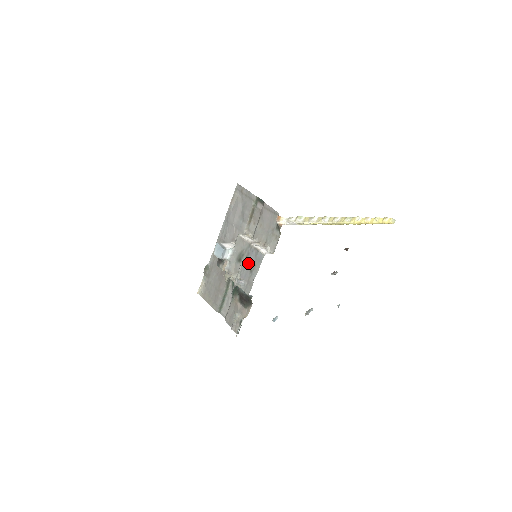
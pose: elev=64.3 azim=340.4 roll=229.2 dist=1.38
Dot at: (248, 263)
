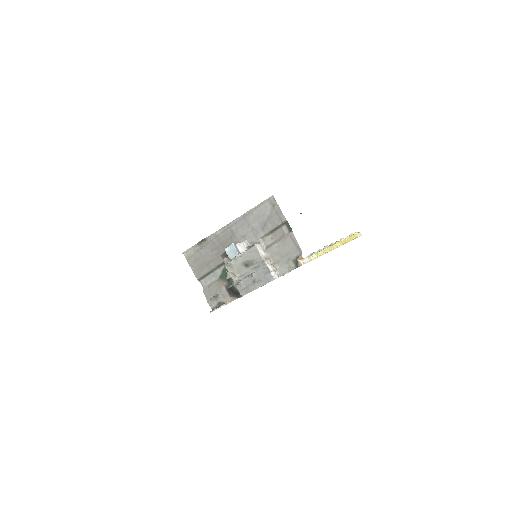
Dot at: (255, 274)
